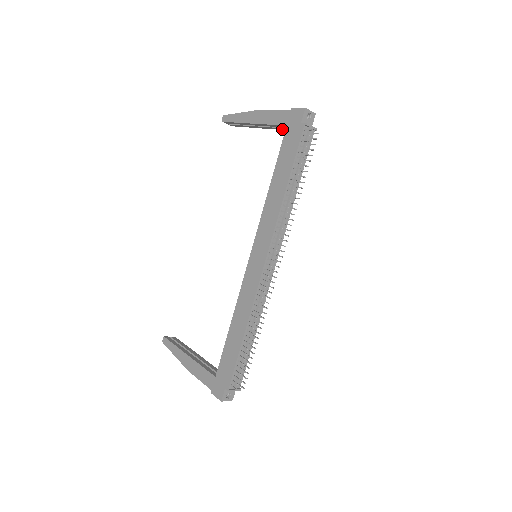
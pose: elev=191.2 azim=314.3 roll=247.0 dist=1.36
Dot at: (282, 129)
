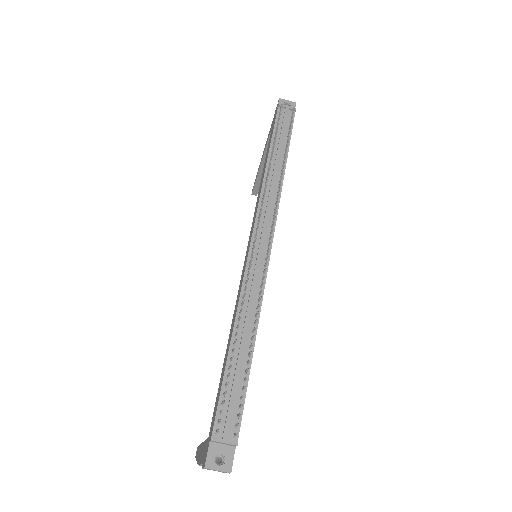
Dot at: occluded
